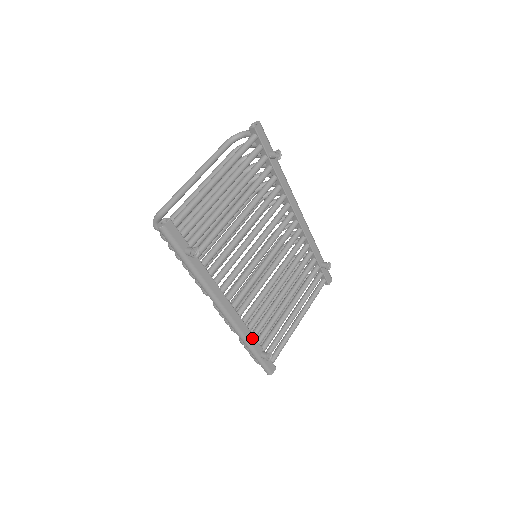
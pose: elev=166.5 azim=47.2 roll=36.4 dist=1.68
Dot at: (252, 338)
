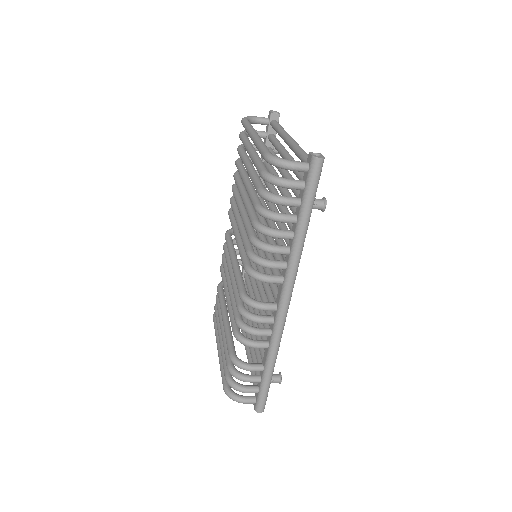
Dot at: occluded
